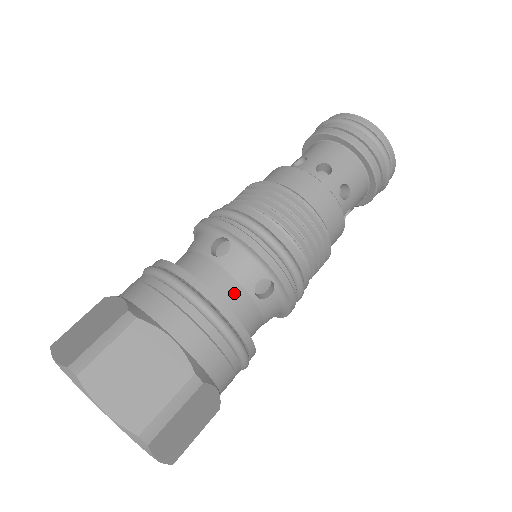
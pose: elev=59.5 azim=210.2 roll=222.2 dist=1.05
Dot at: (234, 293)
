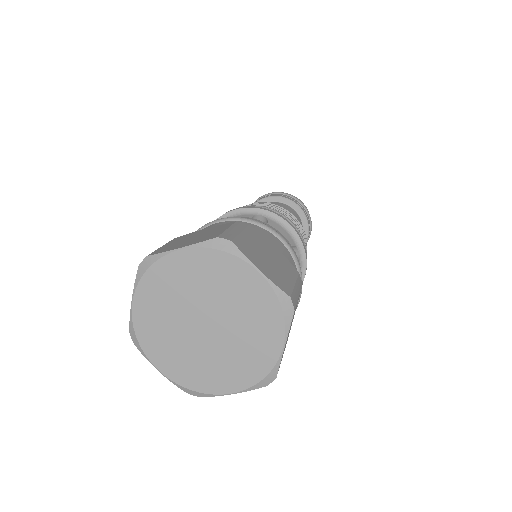
Dot at: occluded
